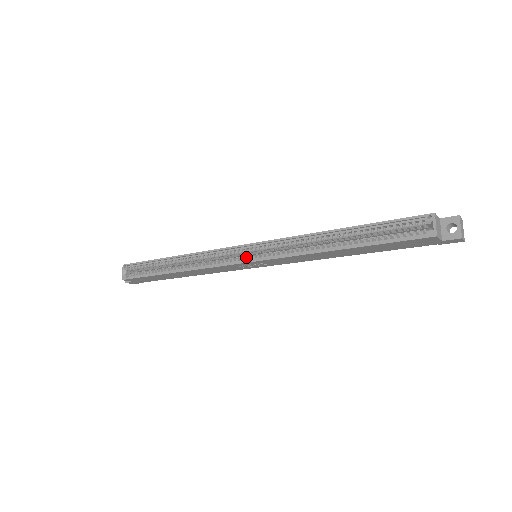
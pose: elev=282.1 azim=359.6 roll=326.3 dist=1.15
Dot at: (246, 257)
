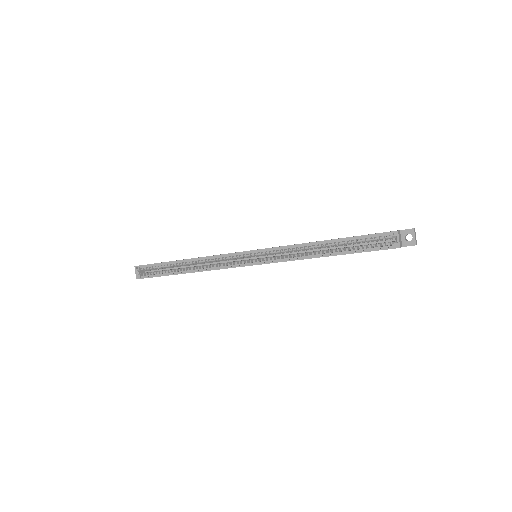
Dot at: (251, 261)
